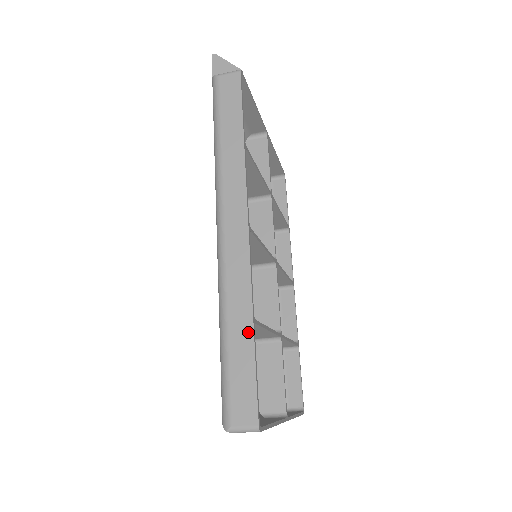
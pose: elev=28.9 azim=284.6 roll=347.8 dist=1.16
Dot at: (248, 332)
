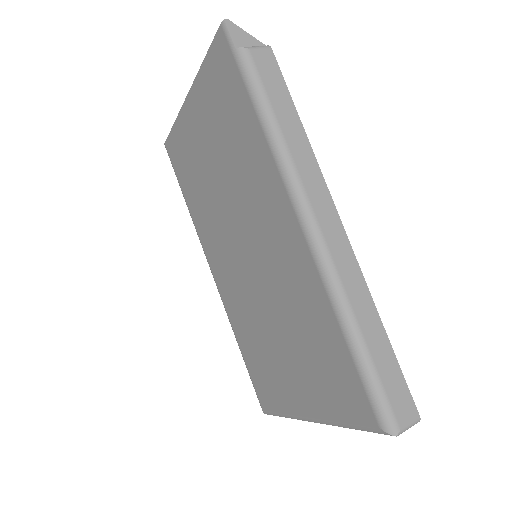
Dot at: (381, 332)
